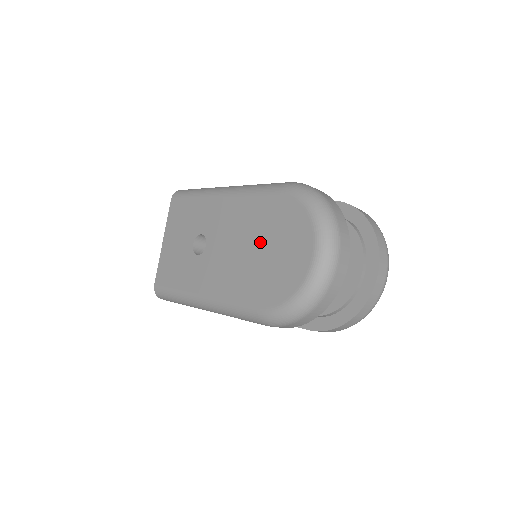
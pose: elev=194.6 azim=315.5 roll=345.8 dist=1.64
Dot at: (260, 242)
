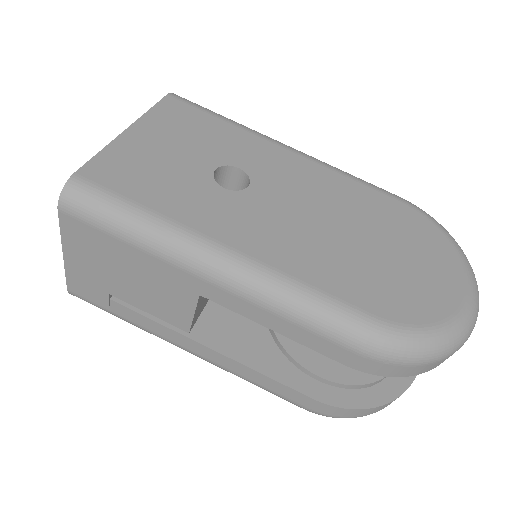
Dot at: (371, 234)
